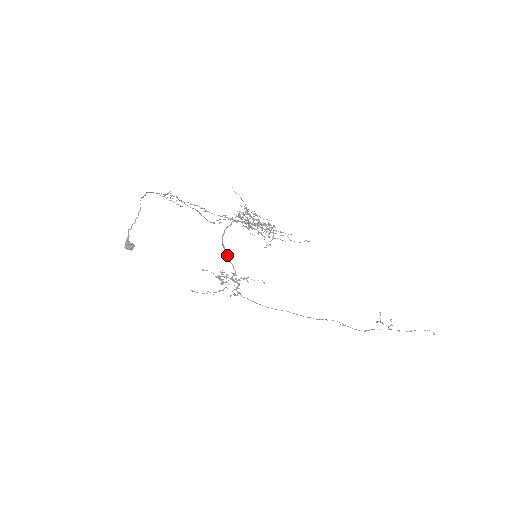
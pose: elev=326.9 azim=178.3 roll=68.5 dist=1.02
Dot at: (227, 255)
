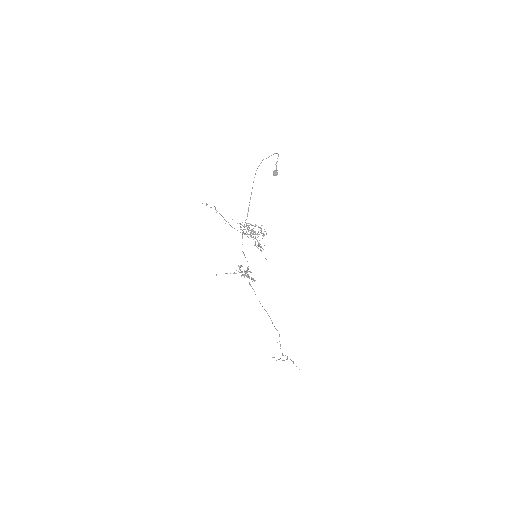
Dot at: (243, 252)
